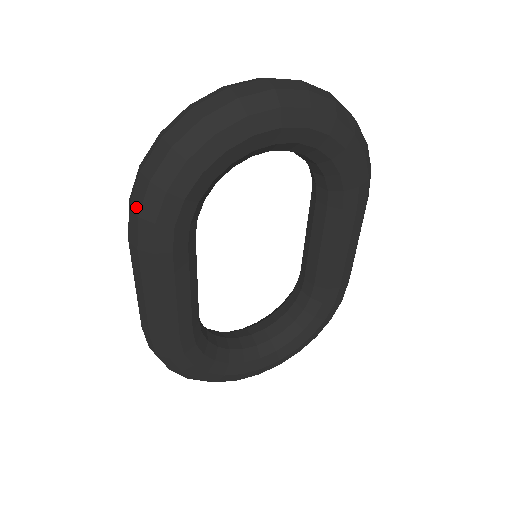
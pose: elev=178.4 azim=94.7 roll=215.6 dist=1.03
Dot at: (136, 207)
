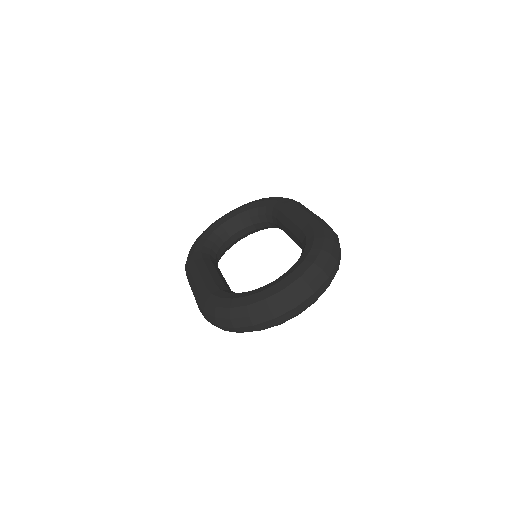
Dot at: (212, 324)
